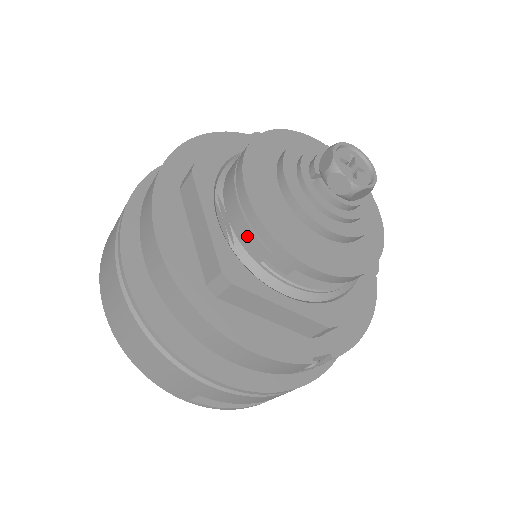
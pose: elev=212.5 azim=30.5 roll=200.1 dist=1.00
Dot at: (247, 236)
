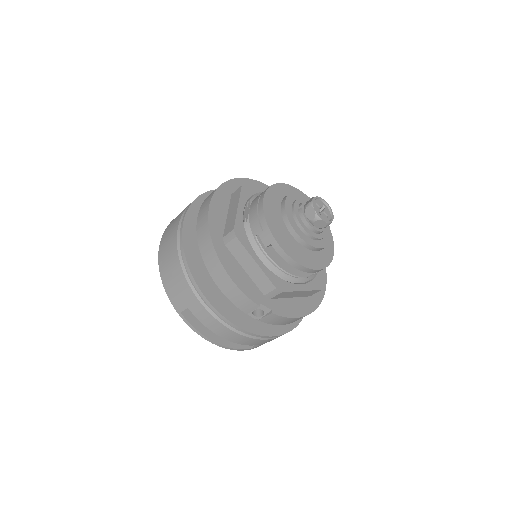
Dot at: (254, 220)
